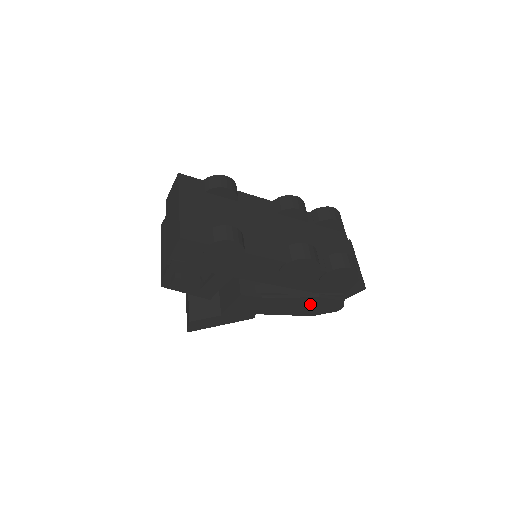
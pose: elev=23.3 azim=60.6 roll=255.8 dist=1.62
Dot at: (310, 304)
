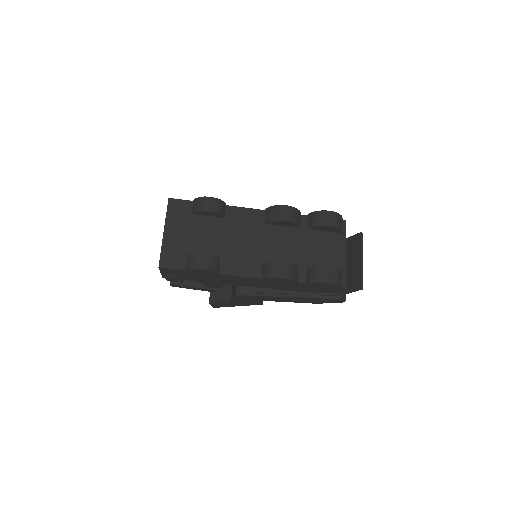
Dot at: occluded
